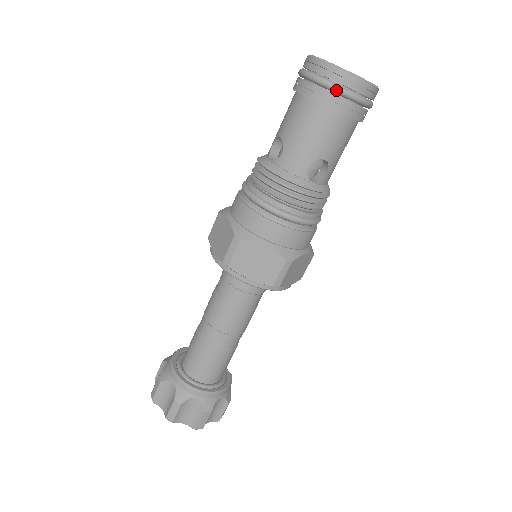
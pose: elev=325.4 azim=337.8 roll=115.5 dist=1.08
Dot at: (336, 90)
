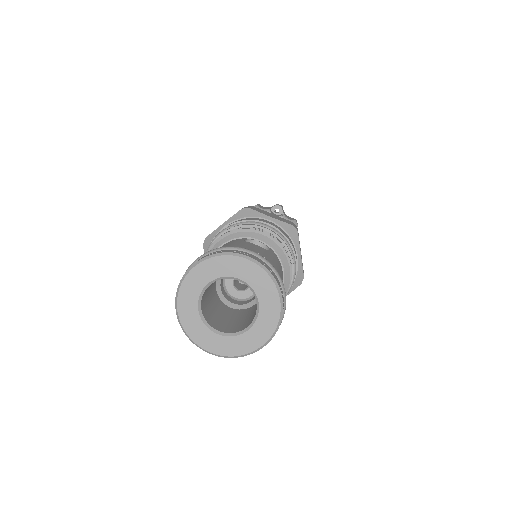
Dot at: occluded
